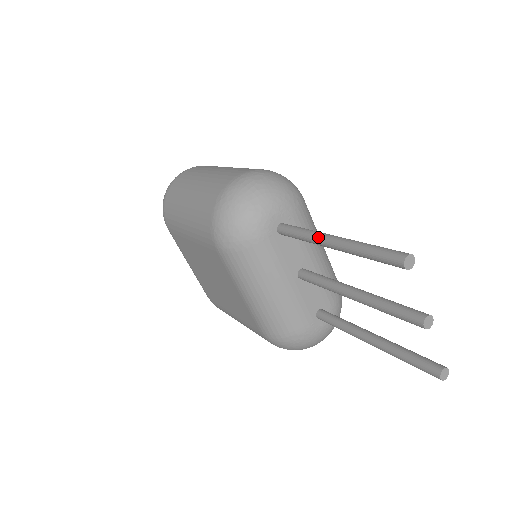
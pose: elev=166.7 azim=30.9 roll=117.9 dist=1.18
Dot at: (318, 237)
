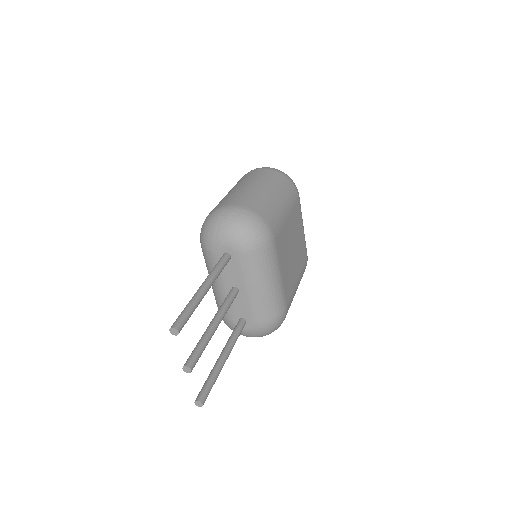
Dot at: (205, 279)
